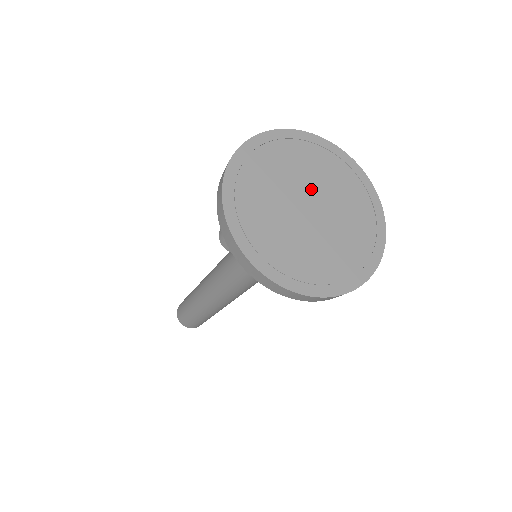
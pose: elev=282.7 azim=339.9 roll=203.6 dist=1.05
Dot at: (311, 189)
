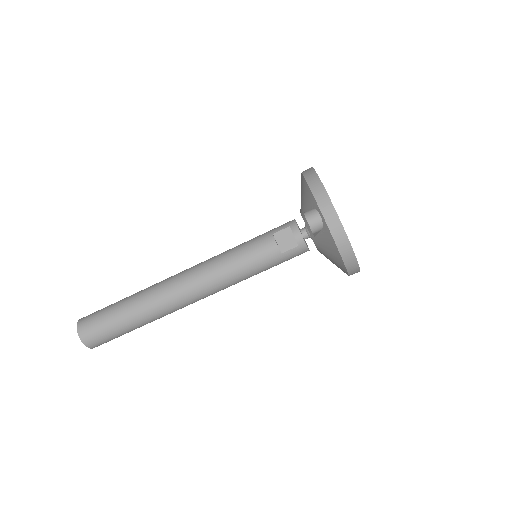
Dot at: occluded
